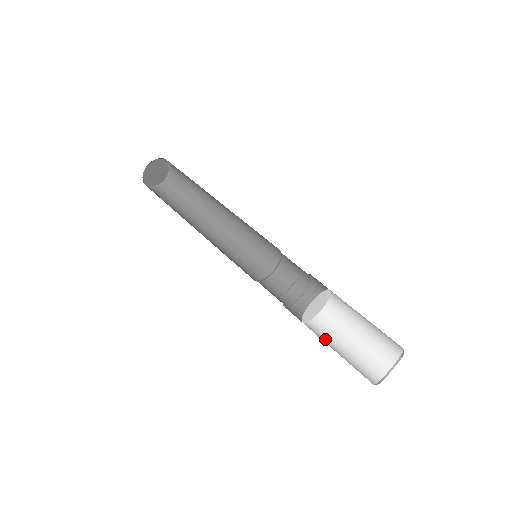
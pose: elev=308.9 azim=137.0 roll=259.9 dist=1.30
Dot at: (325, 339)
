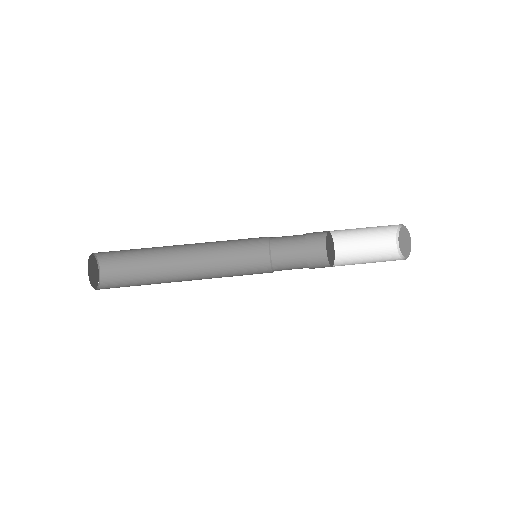
Dot at: (348, 255)
